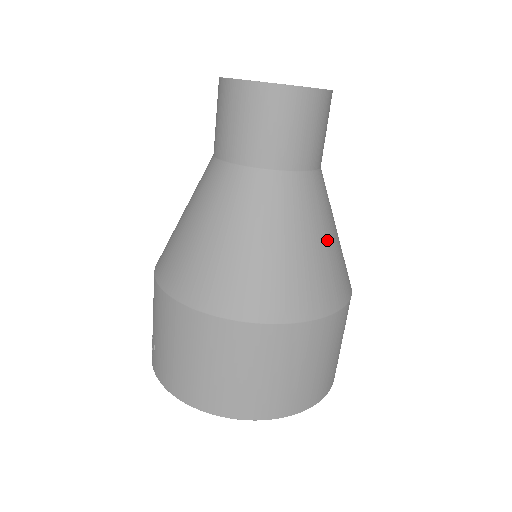
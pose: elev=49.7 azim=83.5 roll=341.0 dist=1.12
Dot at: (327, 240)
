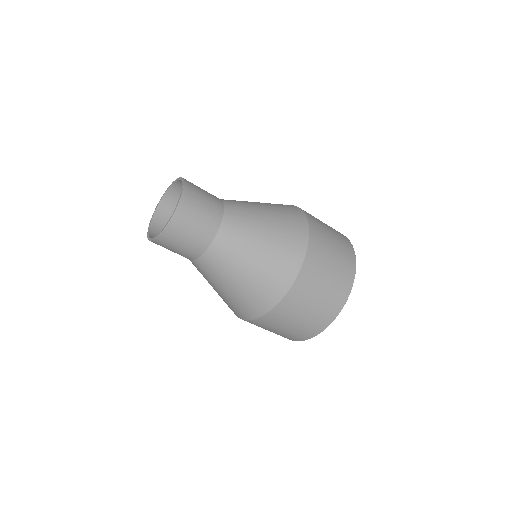
Dot at: (264, 236)
